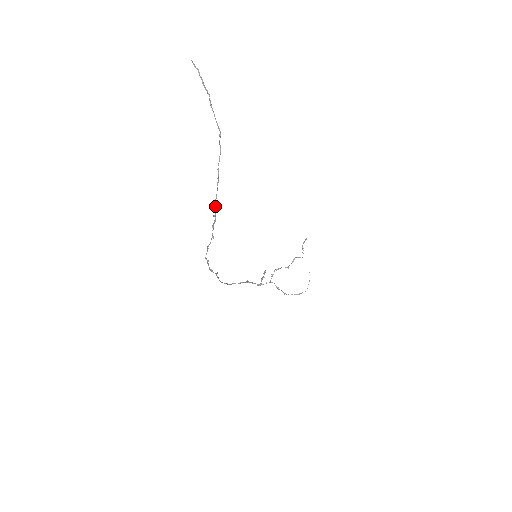
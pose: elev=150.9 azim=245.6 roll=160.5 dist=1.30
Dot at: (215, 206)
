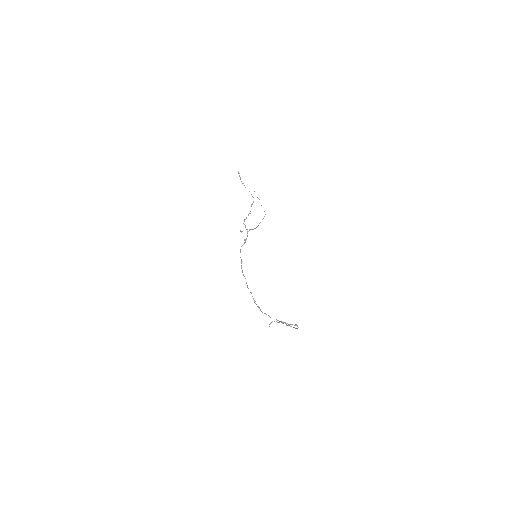
Dot at: occluded
